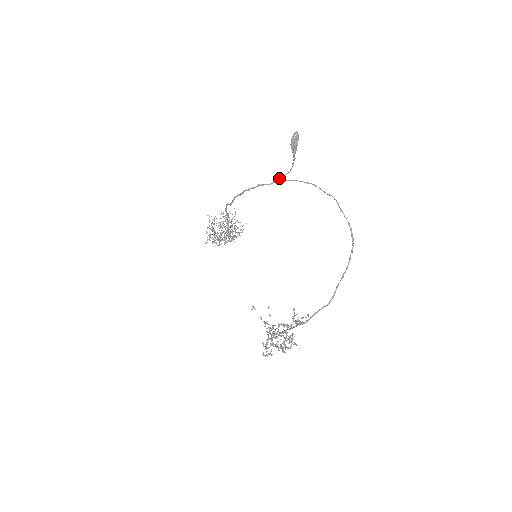
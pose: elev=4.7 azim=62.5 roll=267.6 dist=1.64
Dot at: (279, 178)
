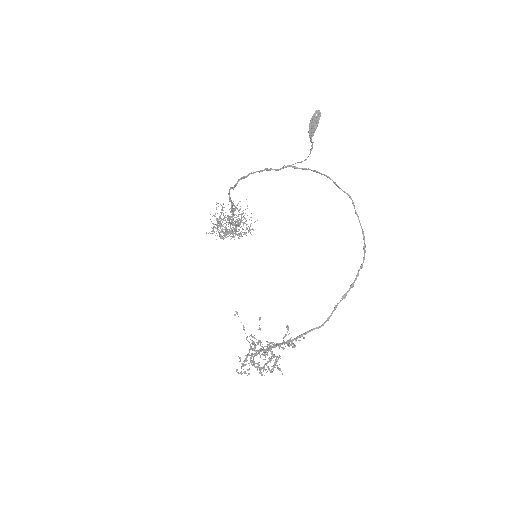
Dot at: occluded
